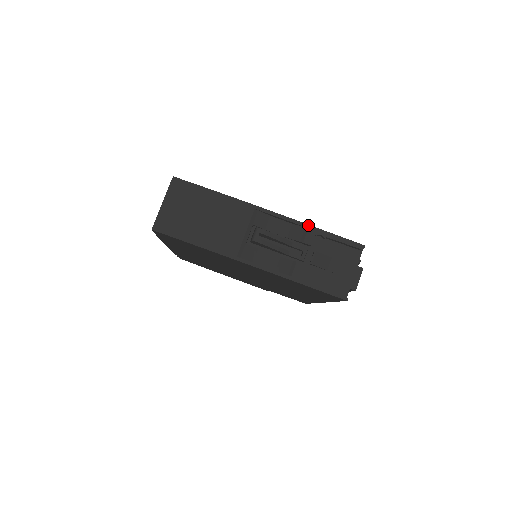
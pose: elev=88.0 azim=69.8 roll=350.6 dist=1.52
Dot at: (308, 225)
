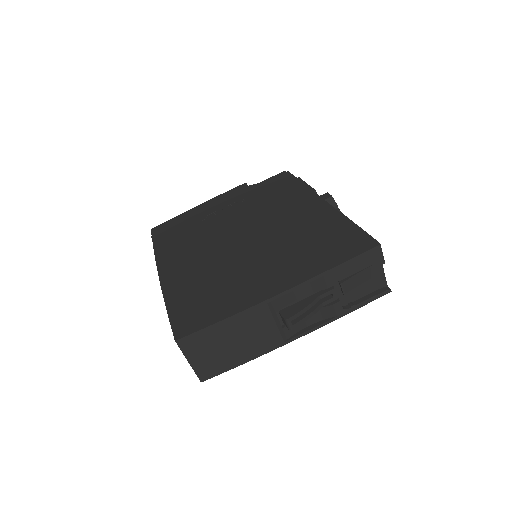
Dot at: (321, 274)
